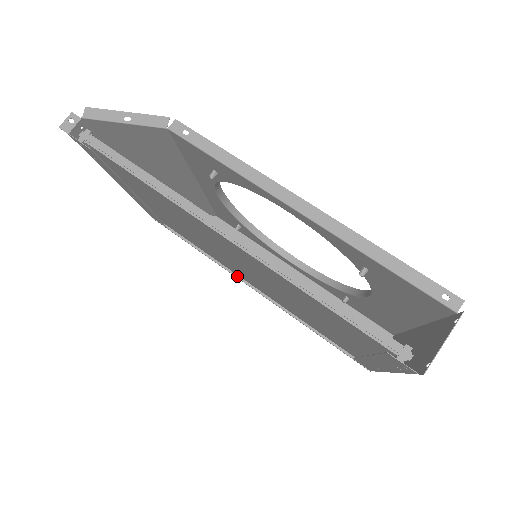
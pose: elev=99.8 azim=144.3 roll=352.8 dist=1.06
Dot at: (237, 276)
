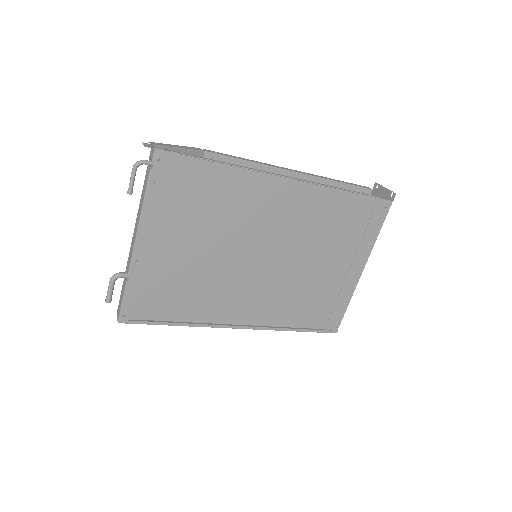
Dot at: (221, 327)
